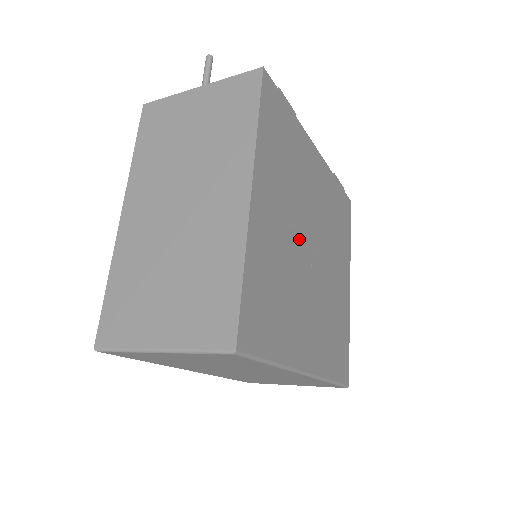
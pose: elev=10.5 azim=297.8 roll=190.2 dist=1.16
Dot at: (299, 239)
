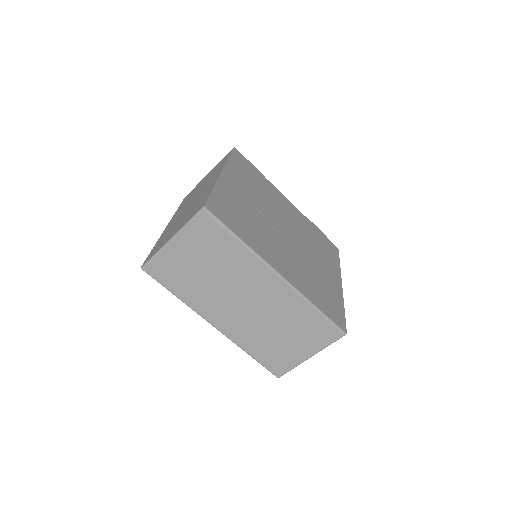
Dot at: (268, 216)
